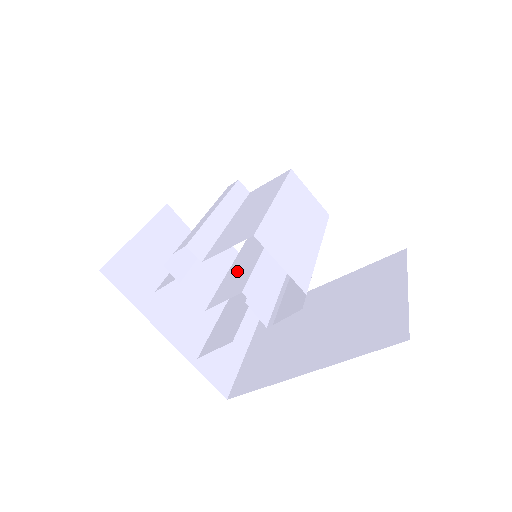
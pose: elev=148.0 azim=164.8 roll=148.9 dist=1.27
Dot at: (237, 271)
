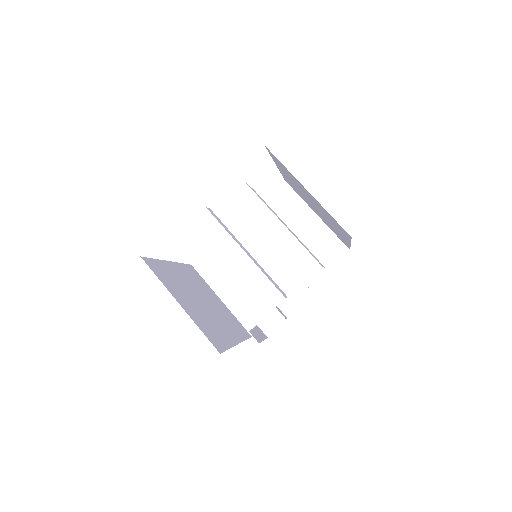
Dot at: occluded
